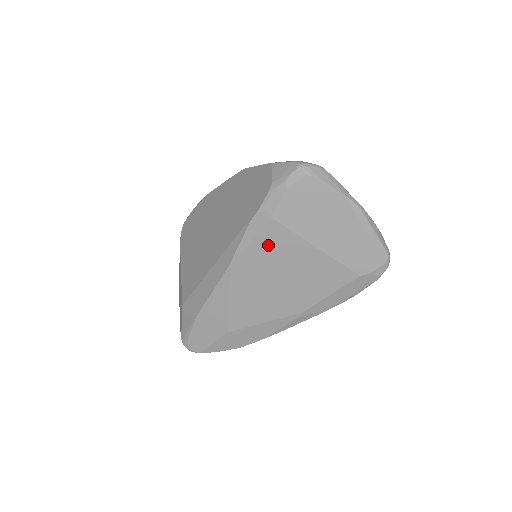
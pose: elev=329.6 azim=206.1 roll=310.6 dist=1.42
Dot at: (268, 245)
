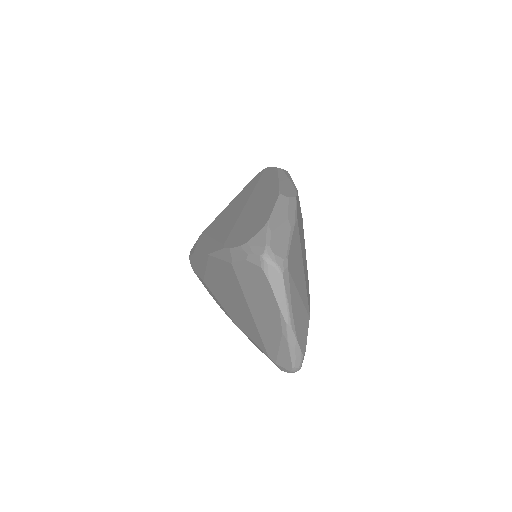
Dot at: (227, 273)
